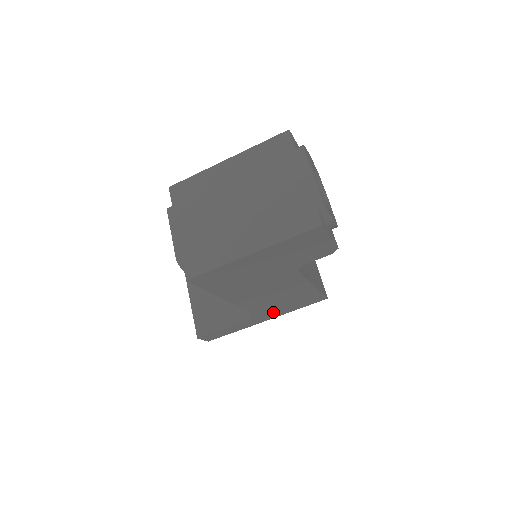
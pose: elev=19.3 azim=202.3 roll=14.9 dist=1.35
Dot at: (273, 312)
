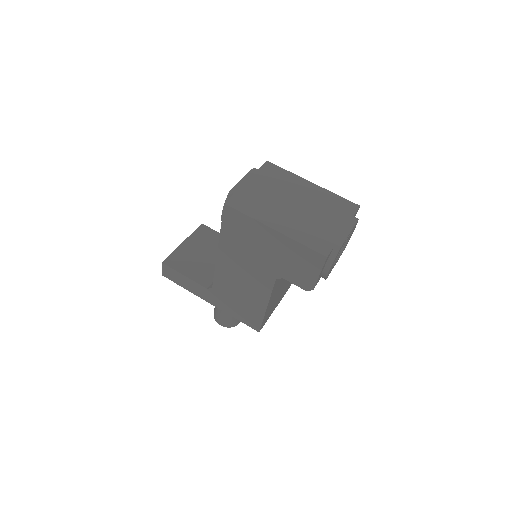
Dot at: (222, 300)
